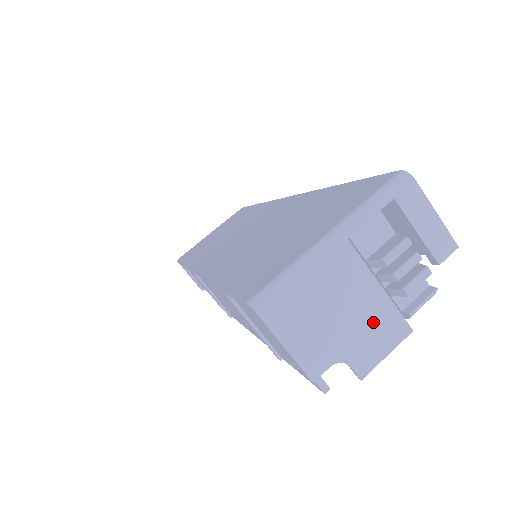
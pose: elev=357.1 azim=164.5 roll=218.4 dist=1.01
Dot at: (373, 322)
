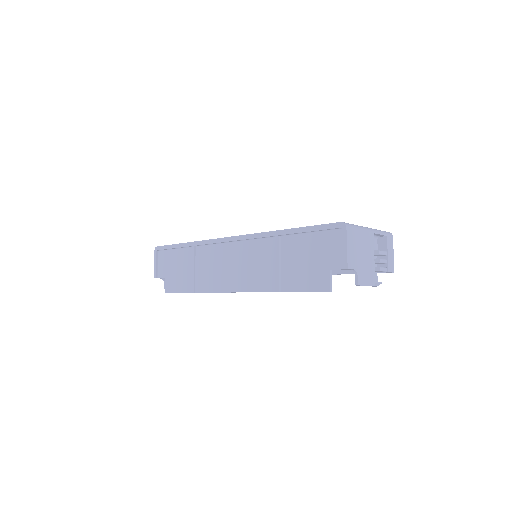
Dot at: (368, 269)
